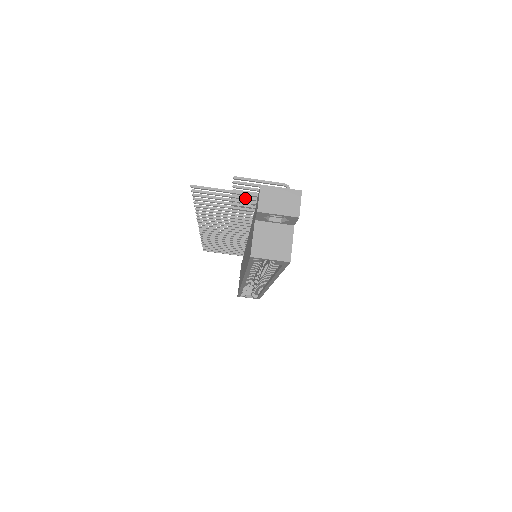
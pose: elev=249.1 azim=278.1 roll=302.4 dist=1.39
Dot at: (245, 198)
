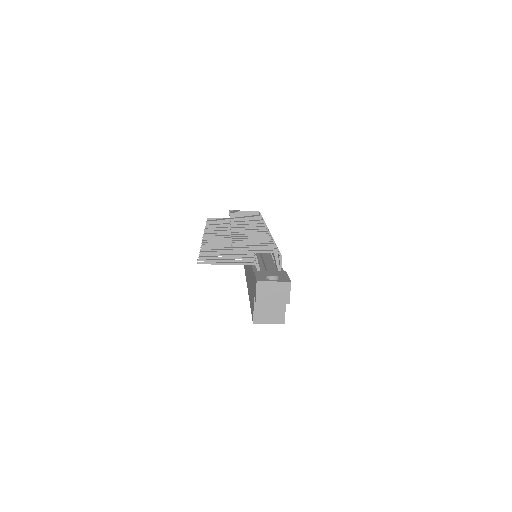
Dot at: (244, 261)
